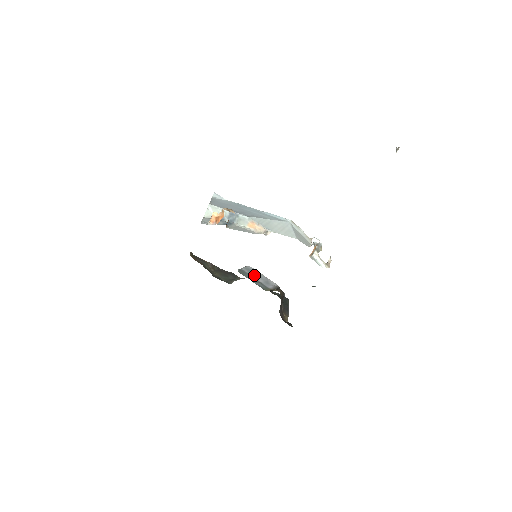
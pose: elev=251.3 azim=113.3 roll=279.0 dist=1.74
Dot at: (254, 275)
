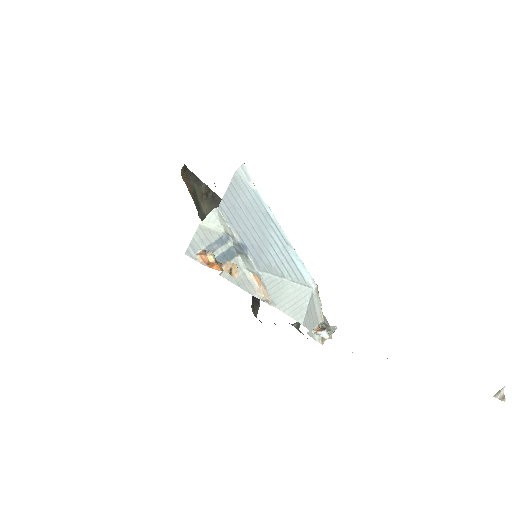
Dot at: occluded
